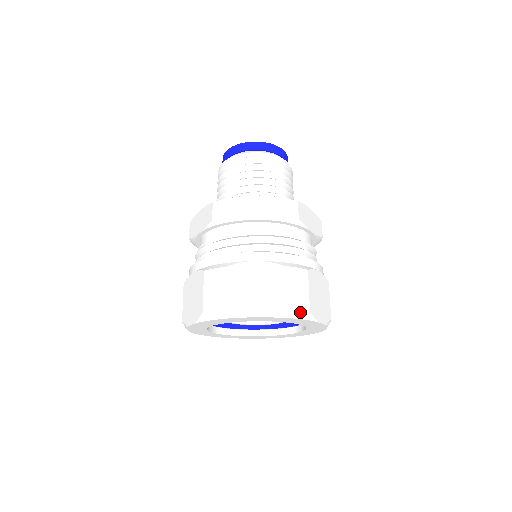
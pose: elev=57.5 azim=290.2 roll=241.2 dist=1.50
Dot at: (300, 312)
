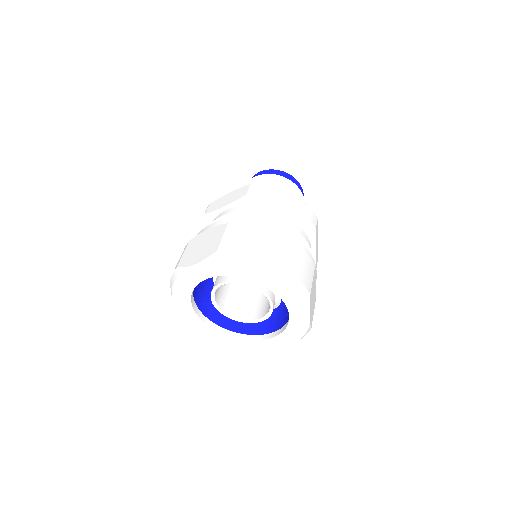
Dot at: (304, 289)
